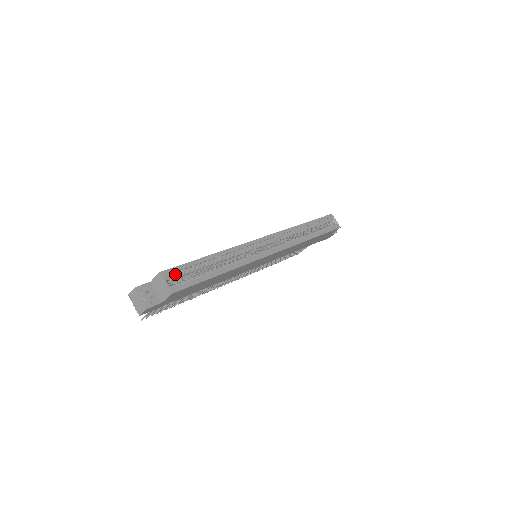
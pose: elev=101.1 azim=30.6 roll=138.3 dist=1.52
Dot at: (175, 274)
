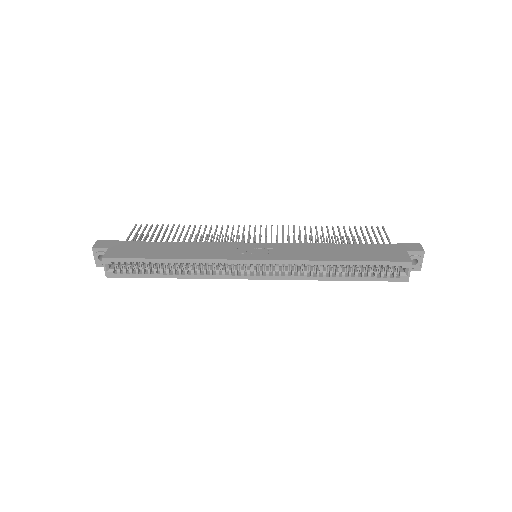
Dot at: (117, 264)
